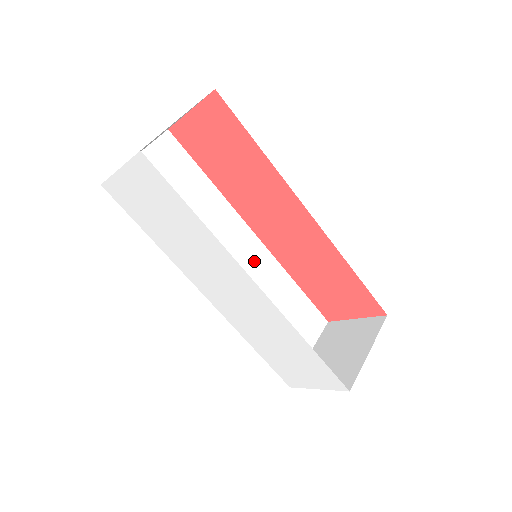
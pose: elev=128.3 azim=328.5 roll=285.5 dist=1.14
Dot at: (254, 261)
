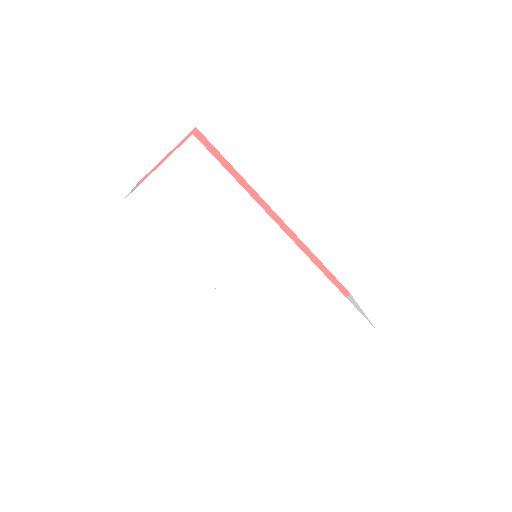
Dot at: occluded
